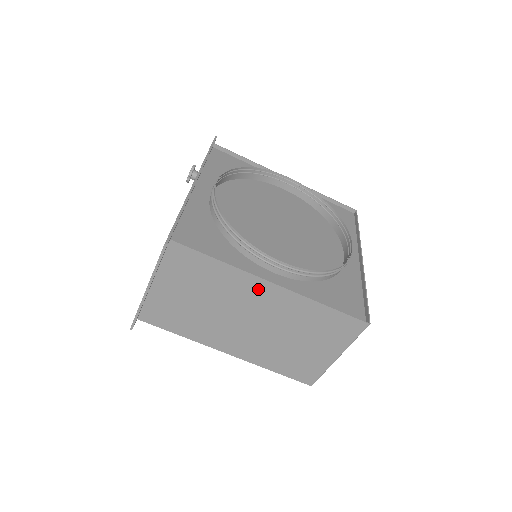
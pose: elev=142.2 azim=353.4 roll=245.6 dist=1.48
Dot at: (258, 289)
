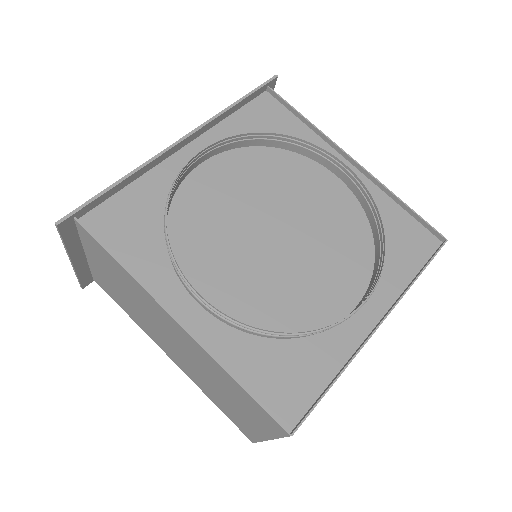
Dot at: (165, 317)
